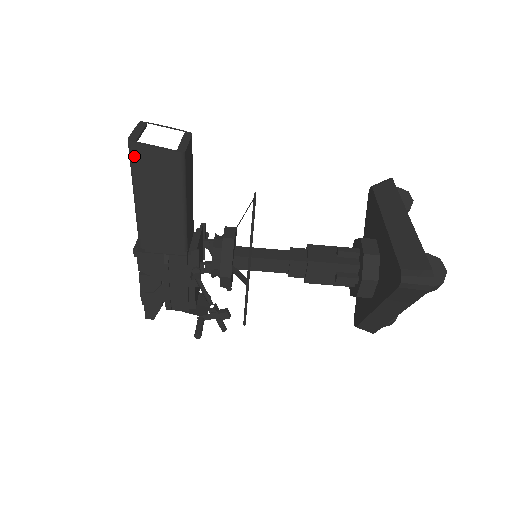
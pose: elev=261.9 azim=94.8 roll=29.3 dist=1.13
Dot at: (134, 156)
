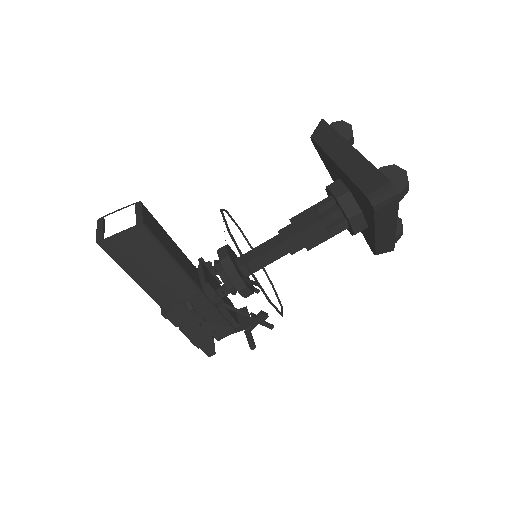
Dot at: (109, 251)
